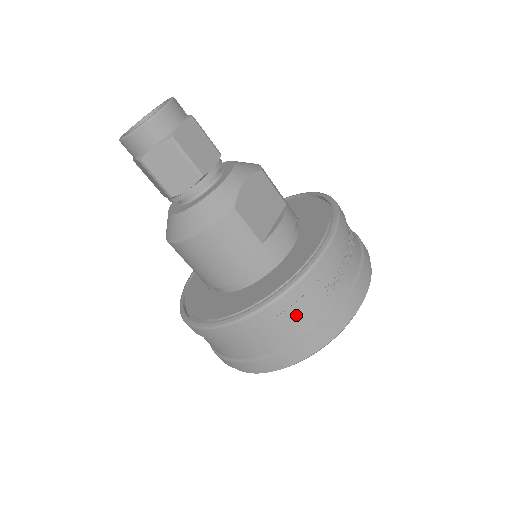
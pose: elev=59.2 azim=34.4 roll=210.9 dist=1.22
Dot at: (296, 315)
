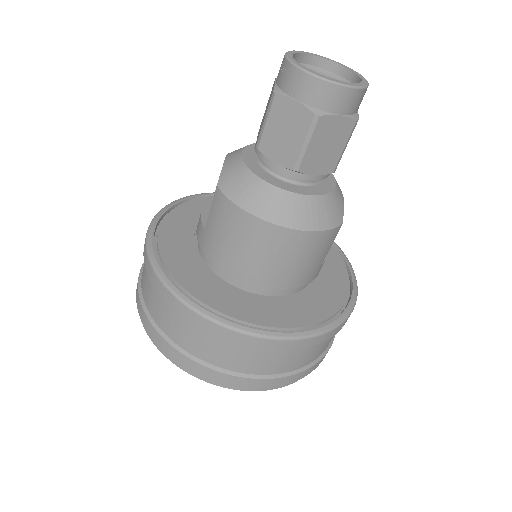
Dot at: (321, 346)
